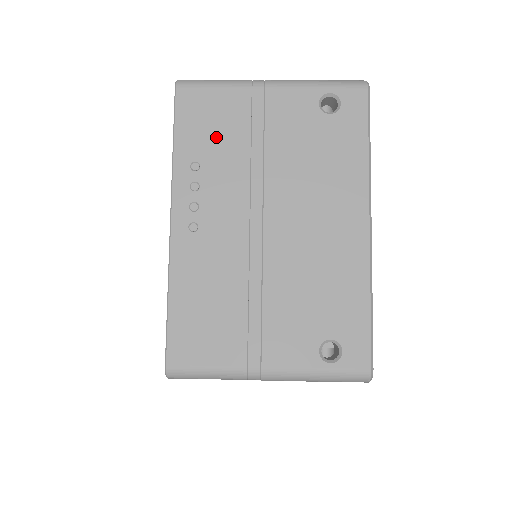
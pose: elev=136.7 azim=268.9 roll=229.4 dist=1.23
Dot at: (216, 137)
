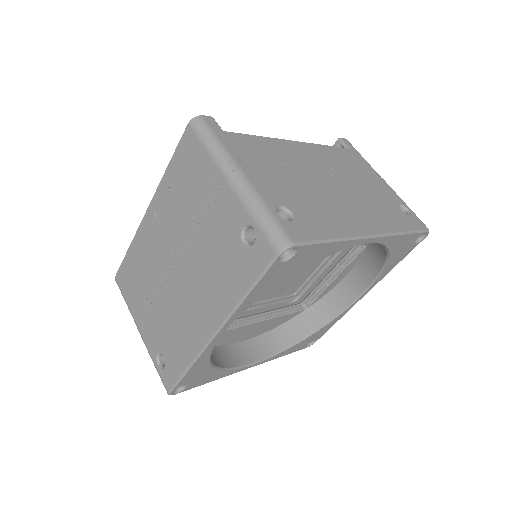
Dot at: (186, 184)
